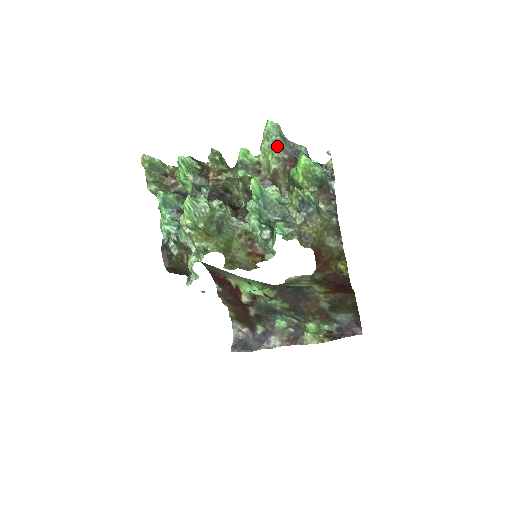
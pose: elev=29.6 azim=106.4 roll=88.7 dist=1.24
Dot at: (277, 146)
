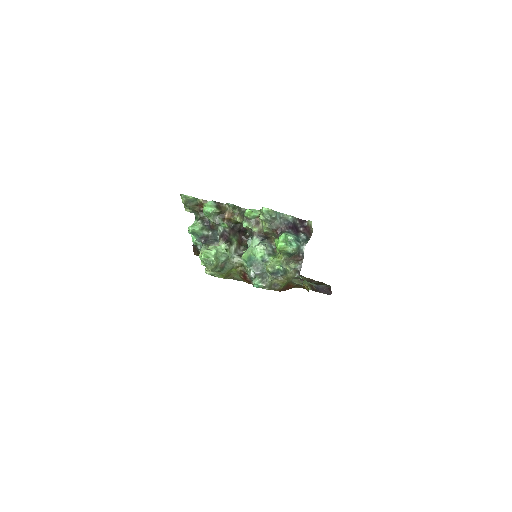
Dot at: (268, 222)
